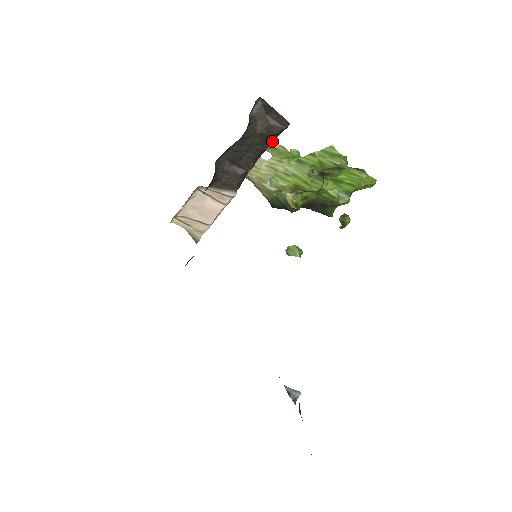
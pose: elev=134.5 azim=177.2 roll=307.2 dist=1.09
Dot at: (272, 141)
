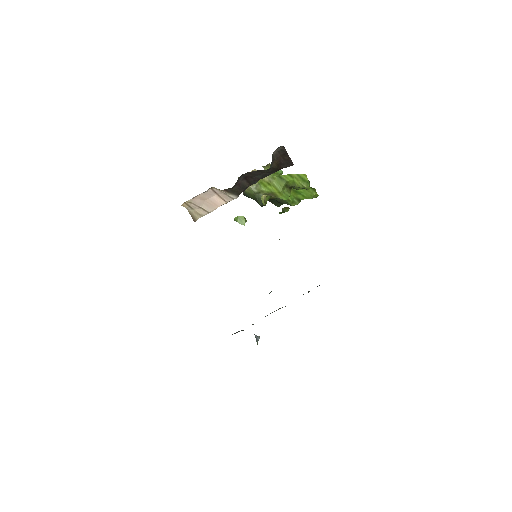
Dot at: (276, 171)
